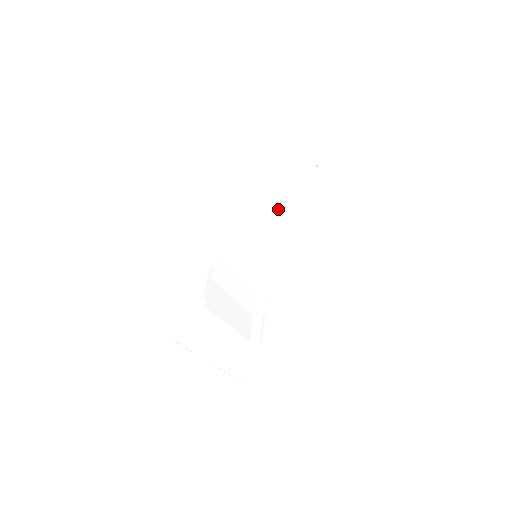
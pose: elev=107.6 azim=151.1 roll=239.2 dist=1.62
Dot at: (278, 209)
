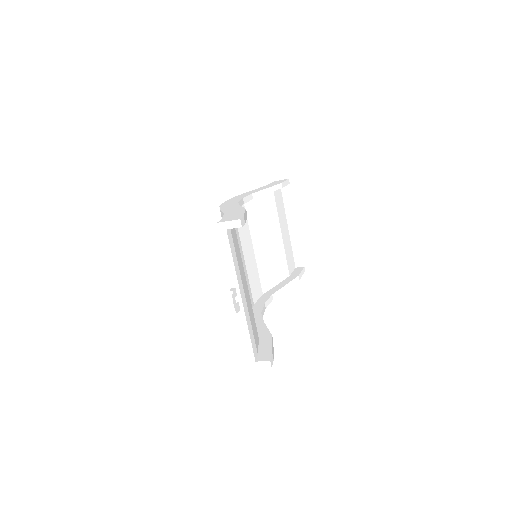
Dot at: (265, 236)
